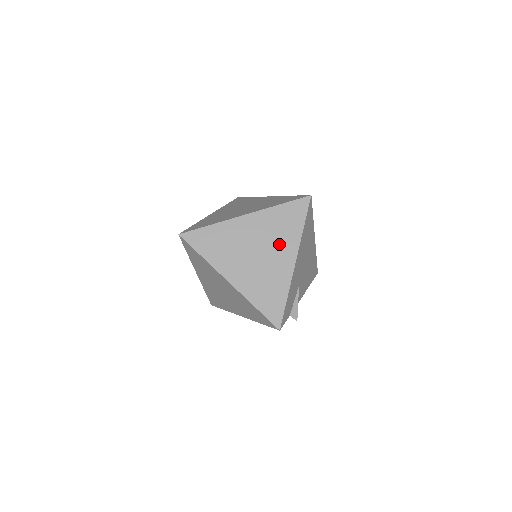
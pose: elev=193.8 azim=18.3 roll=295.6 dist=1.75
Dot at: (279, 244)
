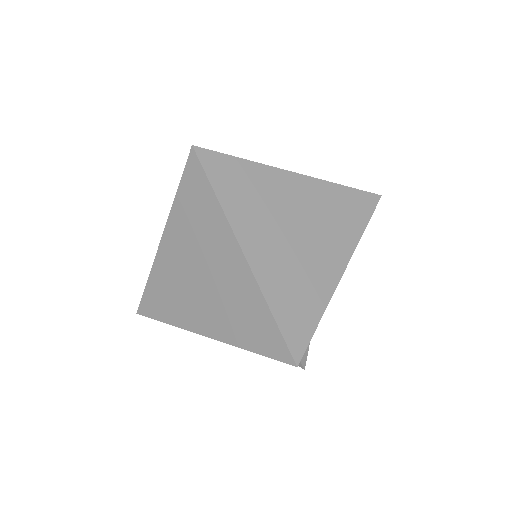
Dot at: (330, 235)
